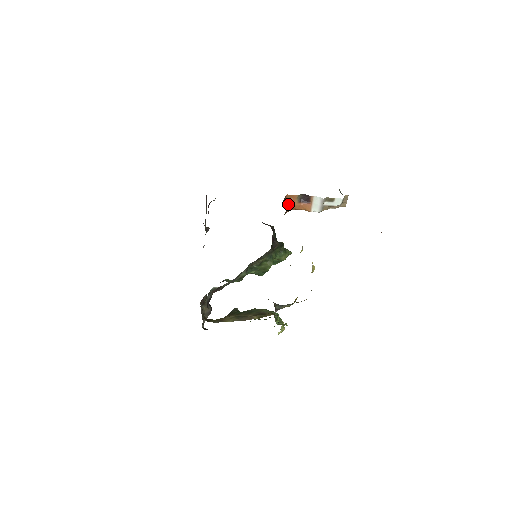
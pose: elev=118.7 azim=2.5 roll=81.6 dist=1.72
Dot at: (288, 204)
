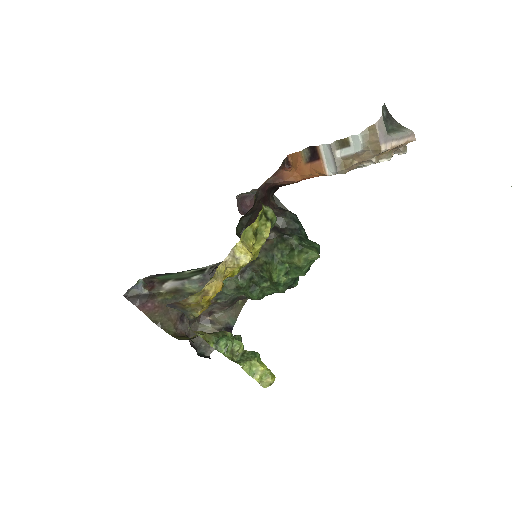
Dot at: (293, 169)
